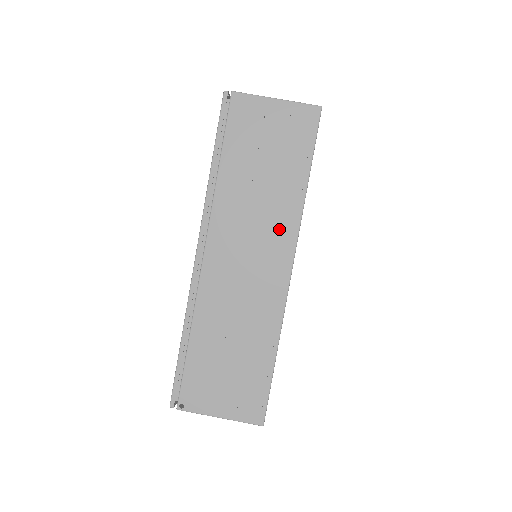
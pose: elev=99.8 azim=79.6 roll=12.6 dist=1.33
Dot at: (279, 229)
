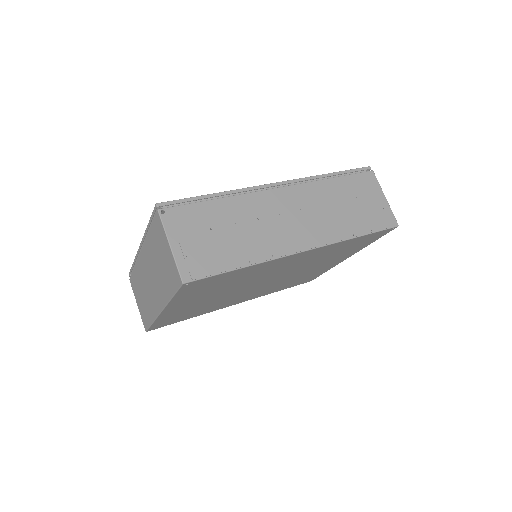
Dot at: (323, 230)
